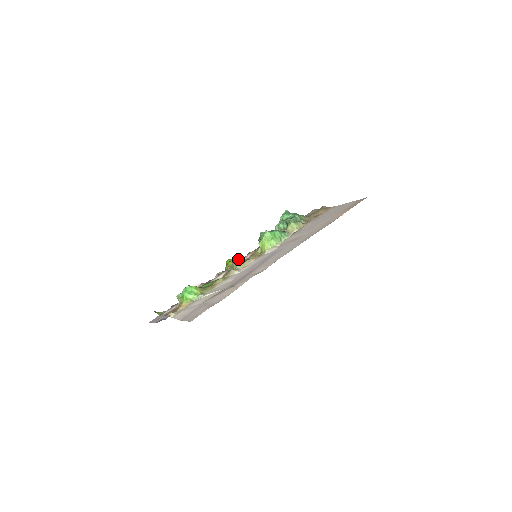
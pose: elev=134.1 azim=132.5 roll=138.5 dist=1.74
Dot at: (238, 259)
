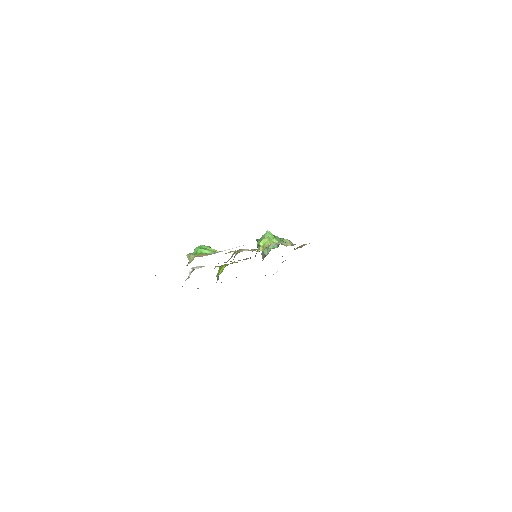
Dot at: (234, 262)
